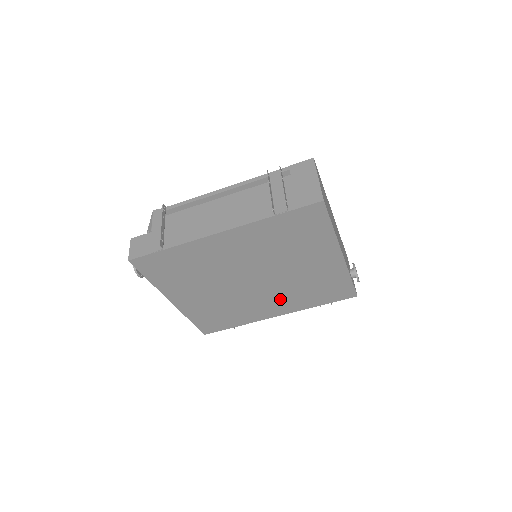
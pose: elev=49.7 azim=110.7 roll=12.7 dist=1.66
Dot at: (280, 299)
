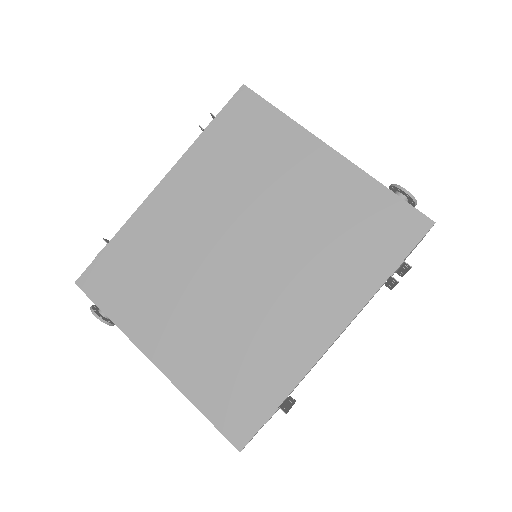
Dot at: (310, 286)
